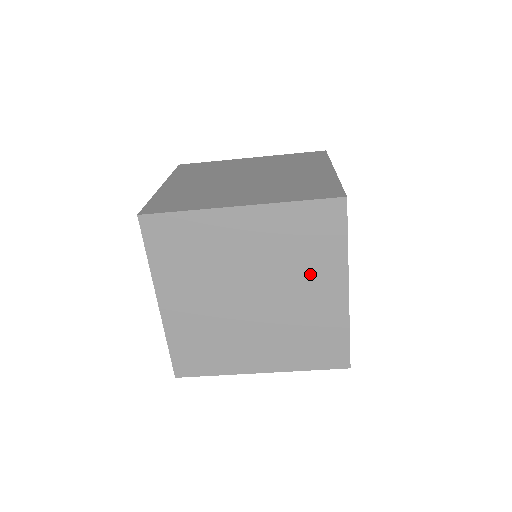
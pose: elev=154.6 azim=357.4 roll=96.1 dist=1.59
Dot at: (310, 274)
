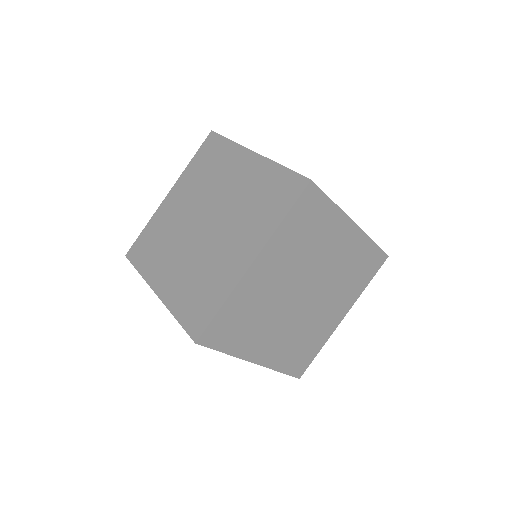
Dot at: (326, 243)
